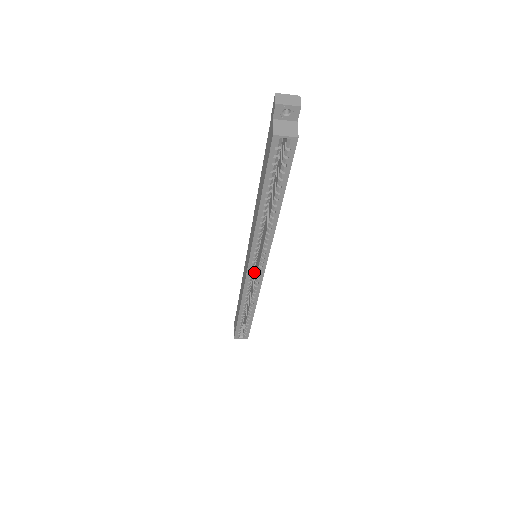
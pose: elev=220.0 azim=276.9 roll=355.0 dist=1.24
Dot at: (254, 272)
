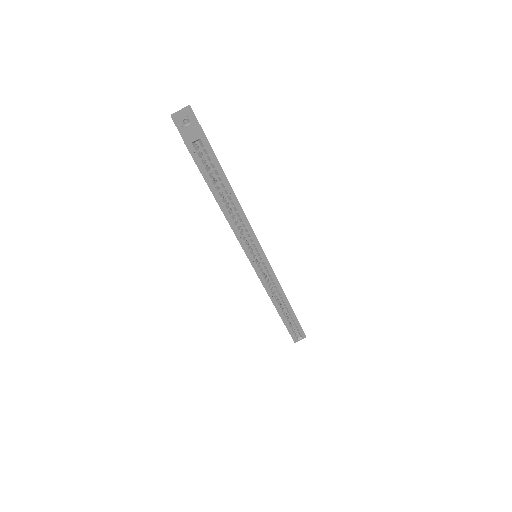
Dot at: (266, 272)
